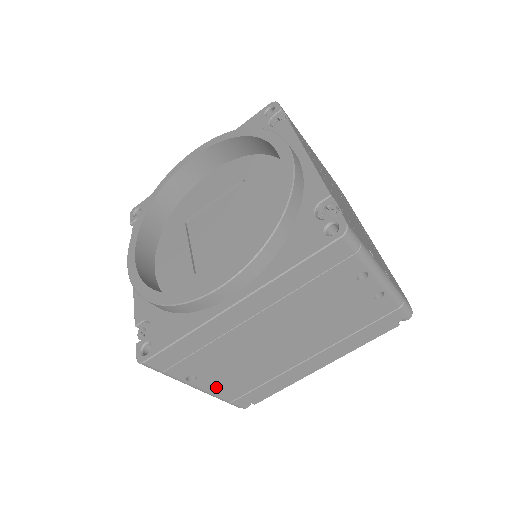
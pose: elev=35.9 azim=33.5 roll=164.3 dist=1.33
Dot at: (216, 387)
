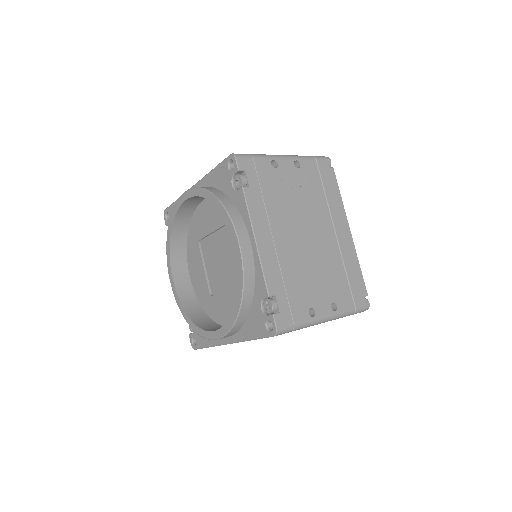
Dot at: occluded
